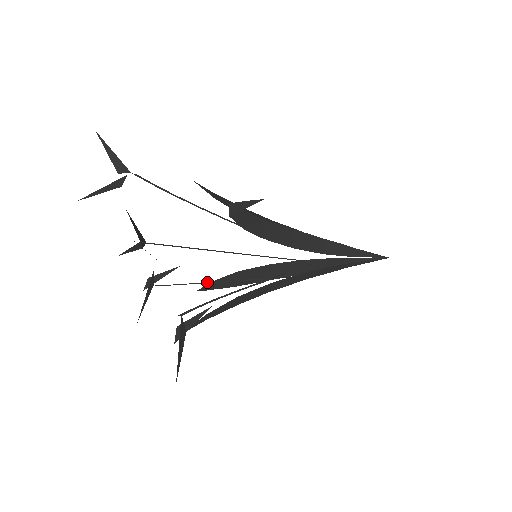
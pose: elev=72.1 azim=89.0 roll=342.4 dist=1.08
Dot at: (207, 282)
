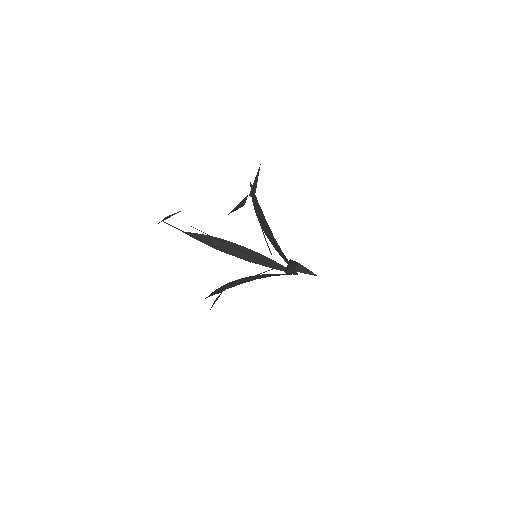
Dot at: (205, 242)
